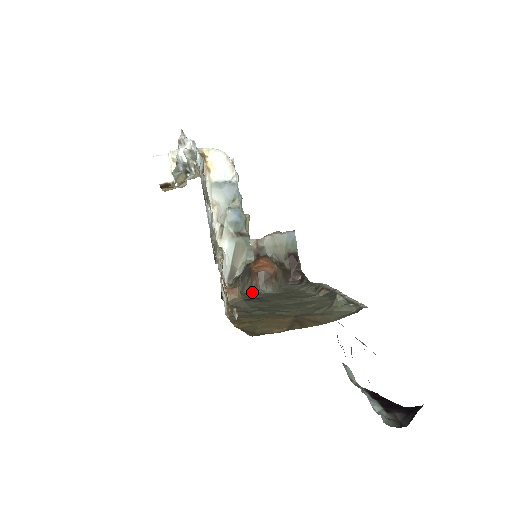
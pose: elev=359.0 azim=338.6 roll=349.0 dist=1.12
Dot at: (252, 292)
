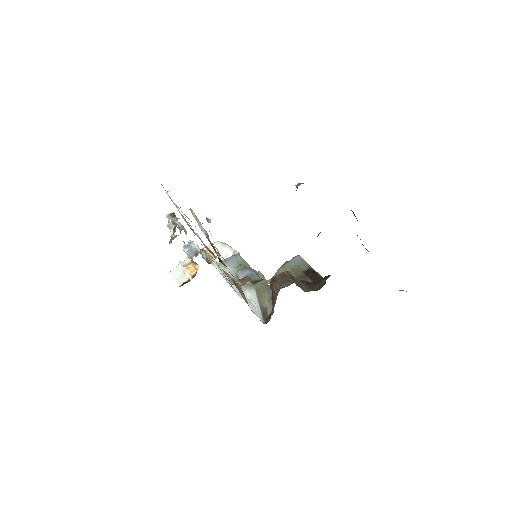
Dot at: (276, 296)
